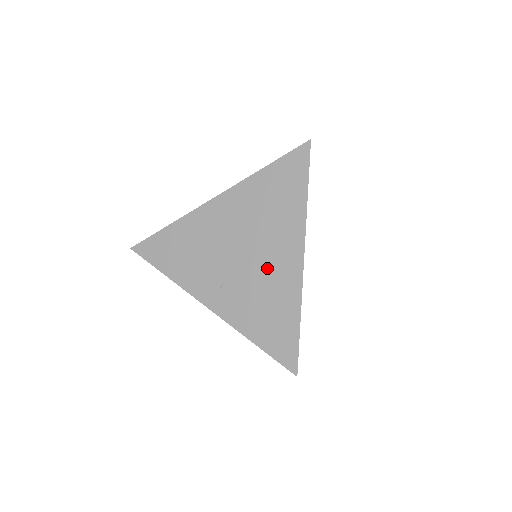
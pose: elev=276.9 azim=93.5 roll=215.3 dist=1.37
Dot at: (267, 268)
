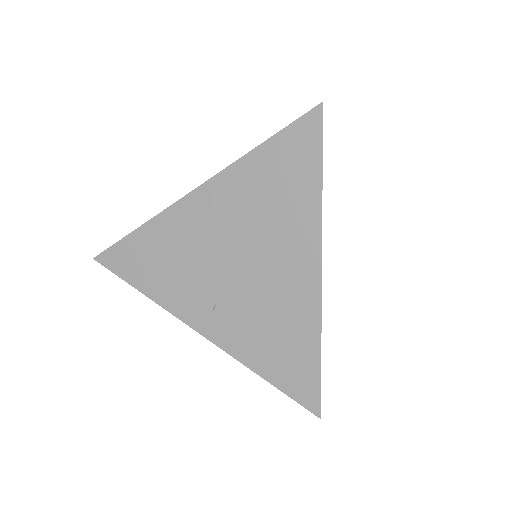
Dot at: (272, 284)
